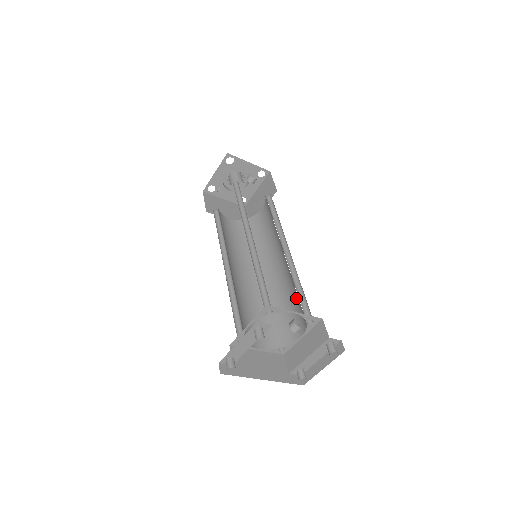
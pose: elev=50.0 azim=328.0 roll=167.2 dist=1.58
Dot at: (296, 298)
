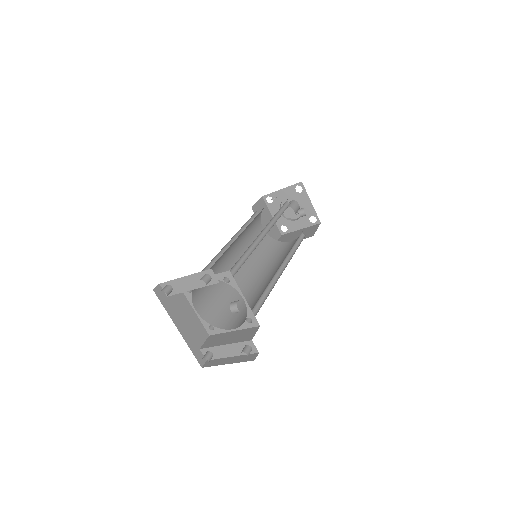
Dot at: occluded
